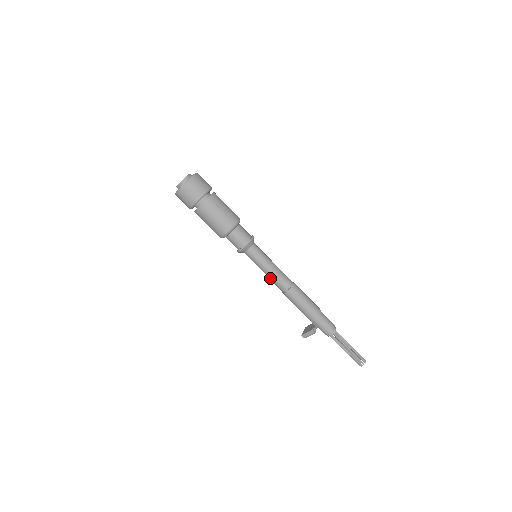
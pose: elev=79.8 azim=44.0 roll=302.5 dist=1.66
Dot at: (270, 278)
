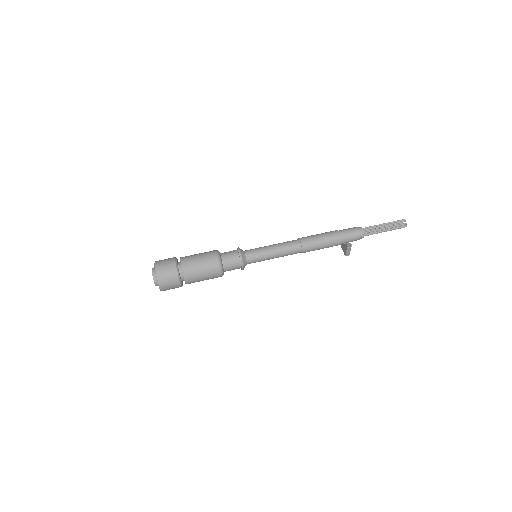
Dot at: occluded
